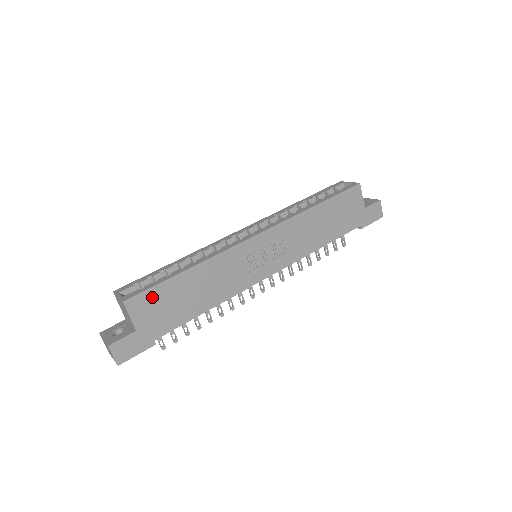
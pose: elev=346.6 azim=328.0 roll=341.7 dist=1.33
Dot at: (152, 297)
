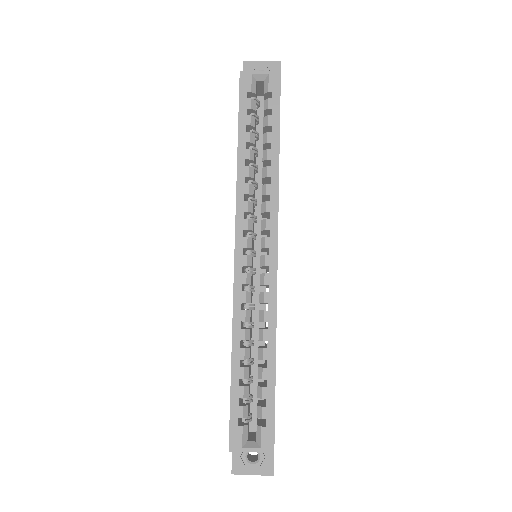
Dot at: occluded
